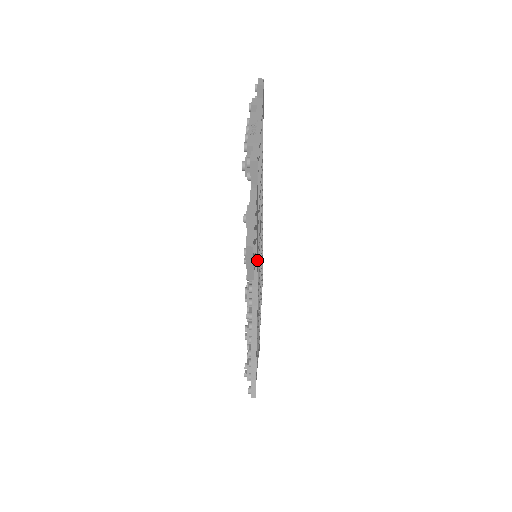
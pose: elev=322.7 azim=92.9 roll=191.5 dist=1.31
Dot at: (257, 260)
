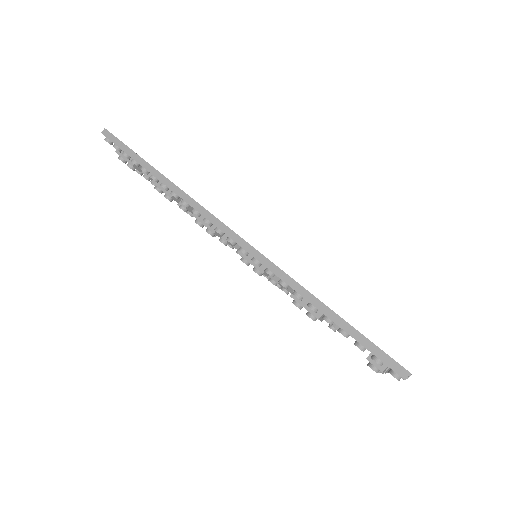
Dot at: occluded
